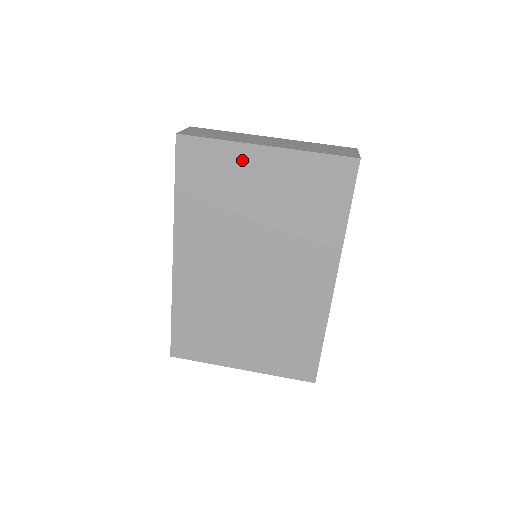
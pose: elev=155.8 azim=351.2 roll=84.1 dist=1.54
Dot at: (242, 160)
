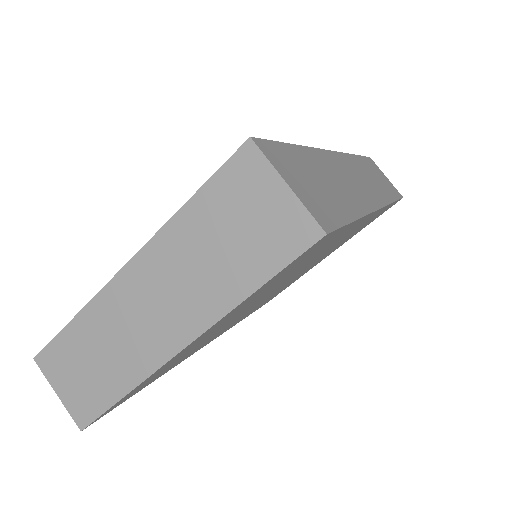
Dot at: (173, 360)
